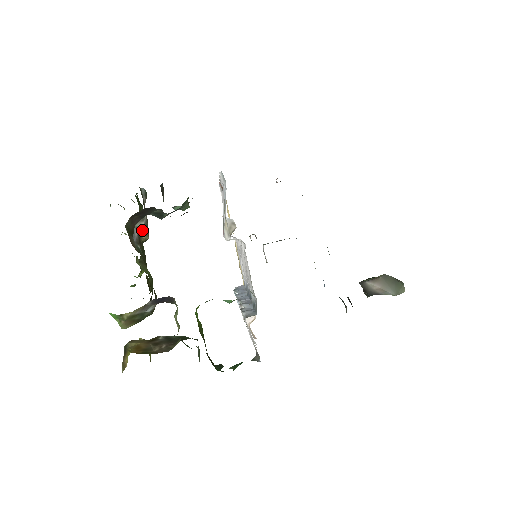
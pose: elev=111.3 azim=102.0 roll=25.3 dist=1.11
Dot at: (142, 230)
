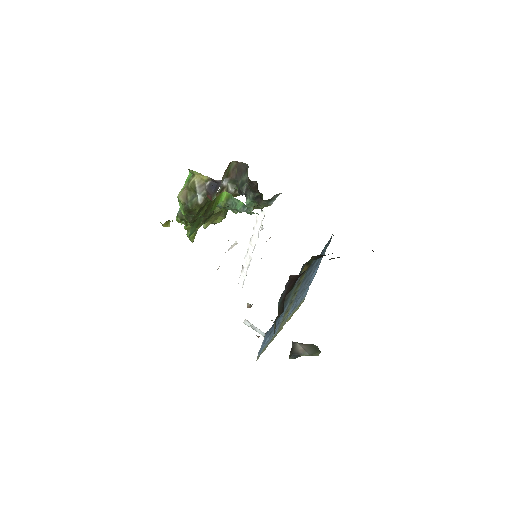
Dot at: (227, 190)
